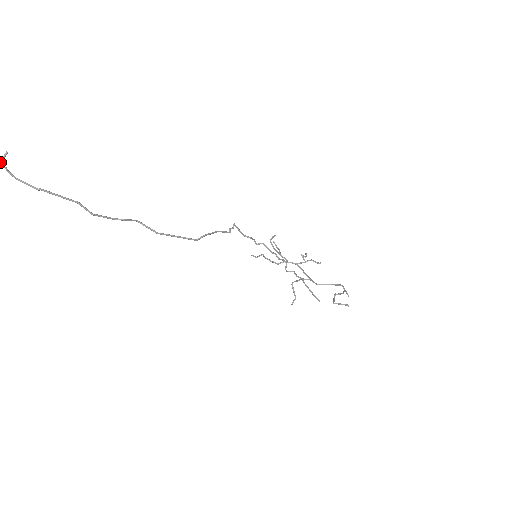
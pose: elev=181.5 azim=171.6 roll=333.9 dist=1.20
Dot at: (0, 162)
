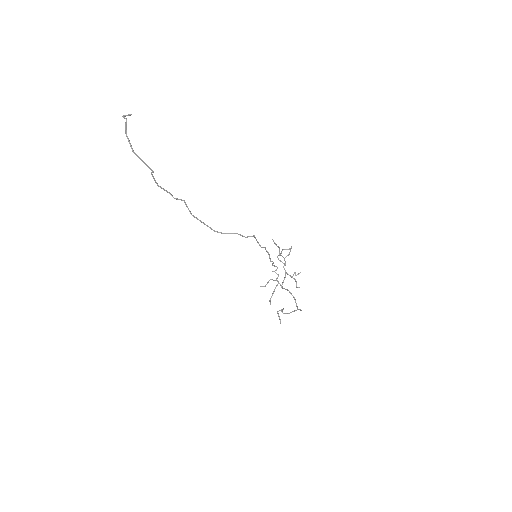
Dot at: (124, 116)
